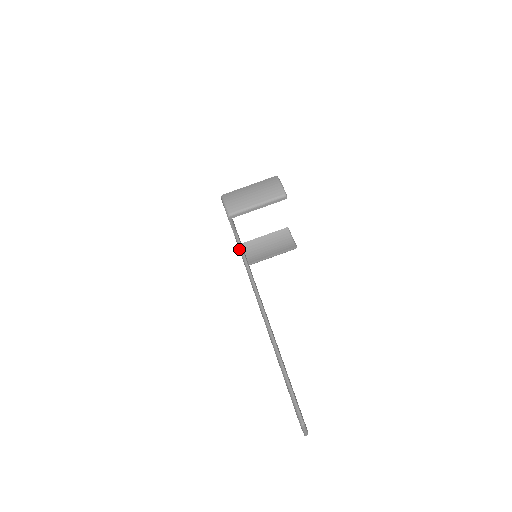
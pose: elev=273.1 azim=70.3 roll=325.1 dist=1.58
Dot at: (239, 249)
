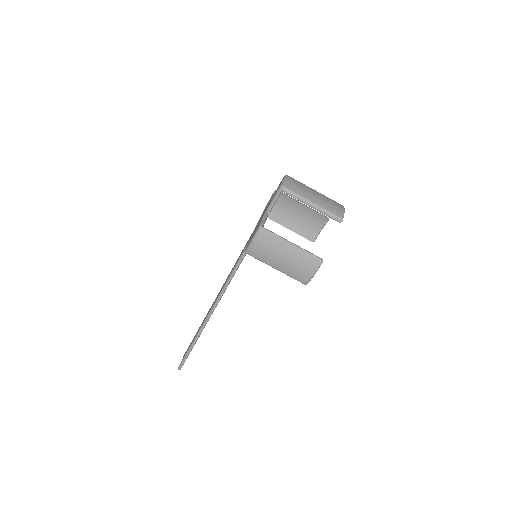
Dot at: (242, 253)
